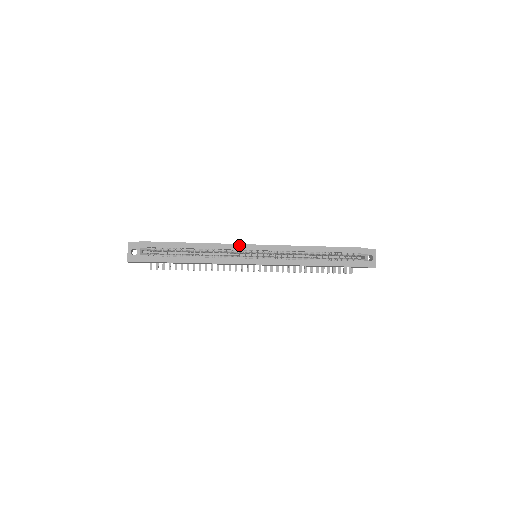
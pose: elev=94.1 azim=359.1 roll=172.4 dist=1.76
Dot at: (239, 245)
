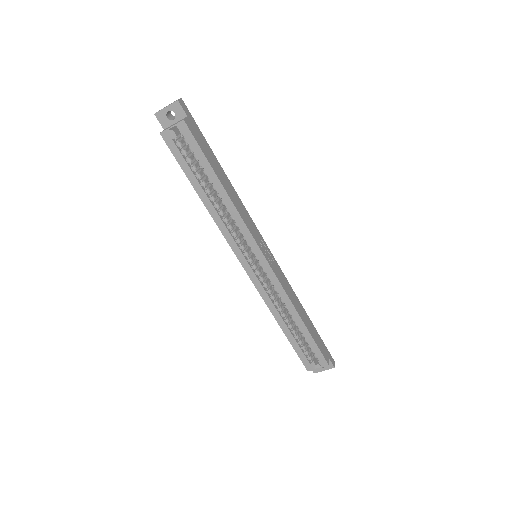
Dot at: (253, 239)
